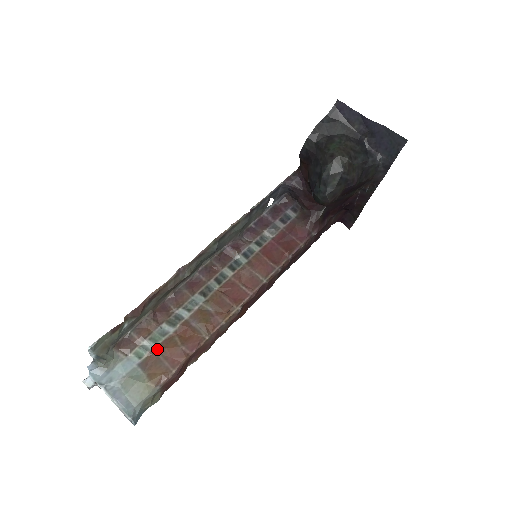
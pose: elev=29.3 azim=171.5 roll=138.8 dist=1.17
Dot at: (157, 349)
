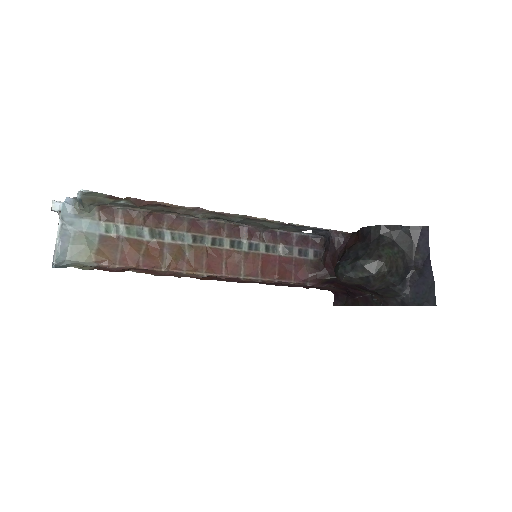
Dot at: (124, 239)
